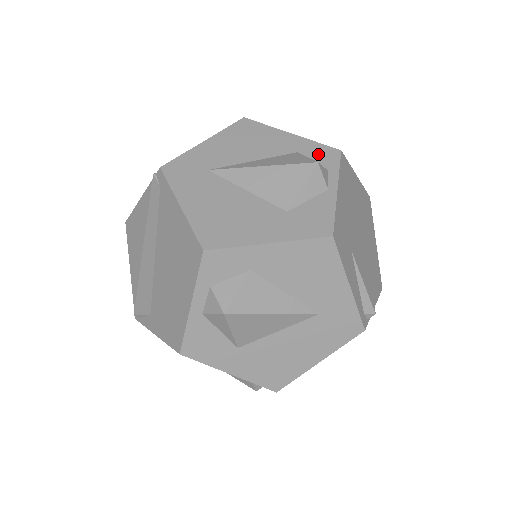
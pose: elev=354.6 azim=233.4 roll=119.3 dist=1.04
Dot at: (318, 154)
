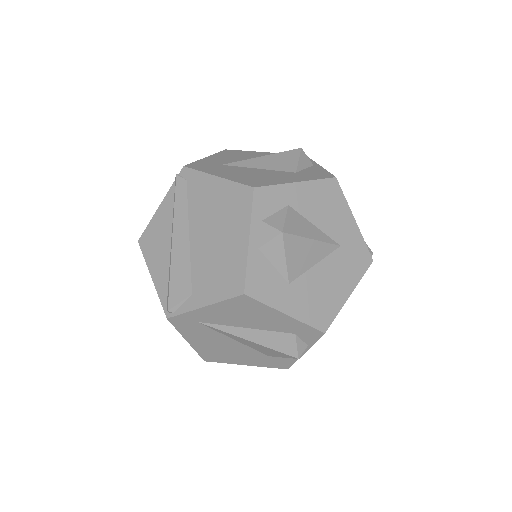
Dot at: occluded
